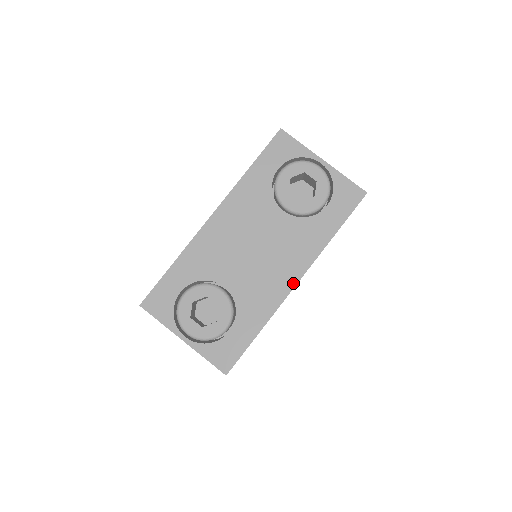
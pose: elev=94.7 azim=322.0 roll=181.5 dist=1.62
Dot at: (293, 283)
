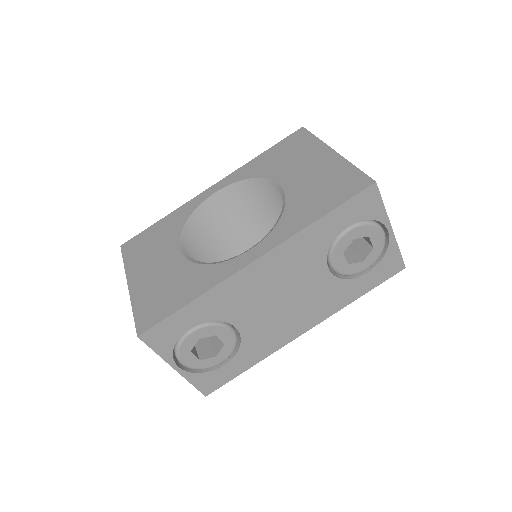
Dot at: (301, 332)
